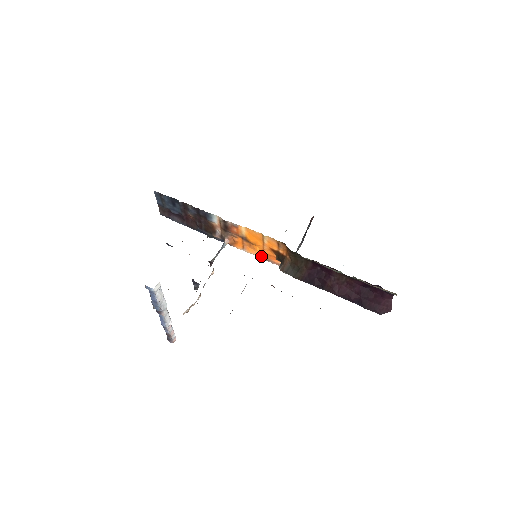
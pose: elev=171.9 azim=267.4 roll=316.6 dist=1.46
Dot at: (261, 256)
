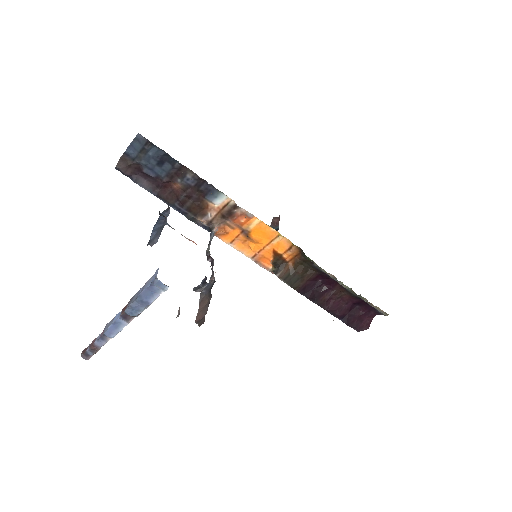
Dot at: (251, 256)
